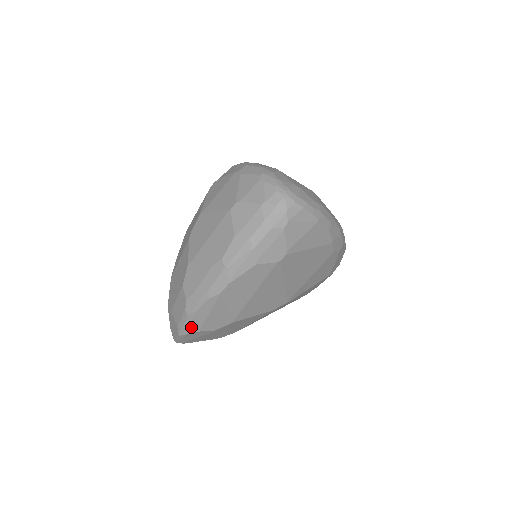
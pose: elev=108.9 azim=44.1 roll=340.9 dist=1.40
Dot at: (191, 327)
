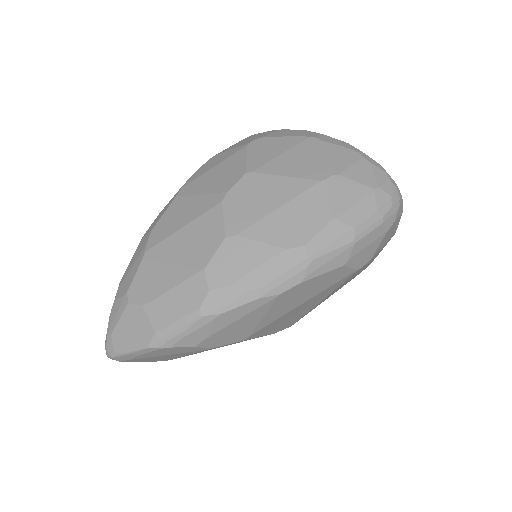
Dot at: (188, 337)
